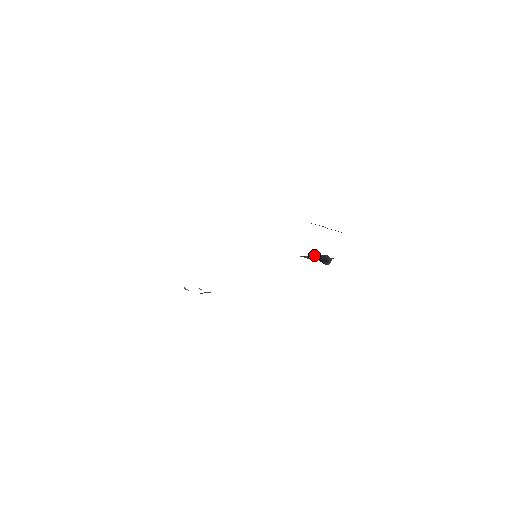
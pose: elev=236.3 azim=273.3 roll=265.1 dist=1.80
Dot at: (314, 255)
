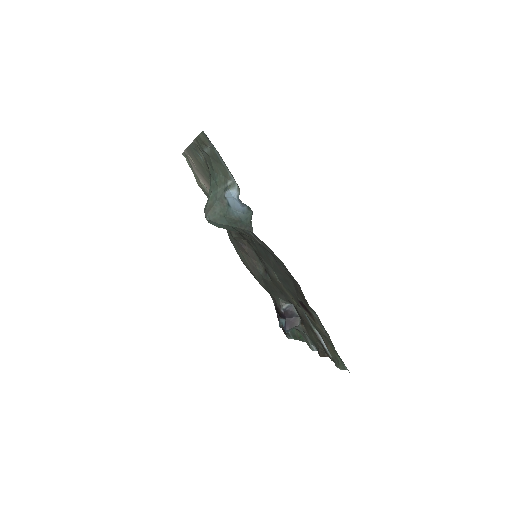
Dot at: (291, 308)
